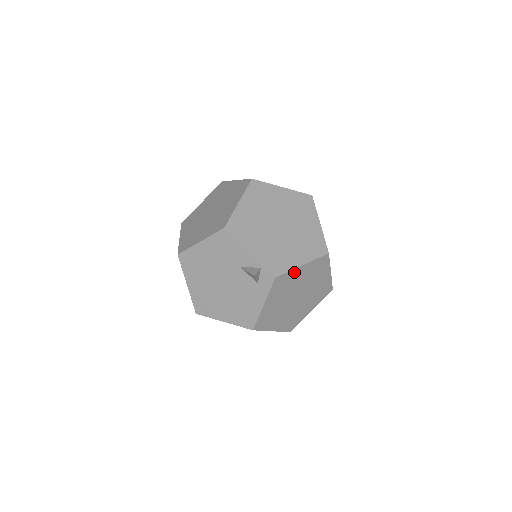
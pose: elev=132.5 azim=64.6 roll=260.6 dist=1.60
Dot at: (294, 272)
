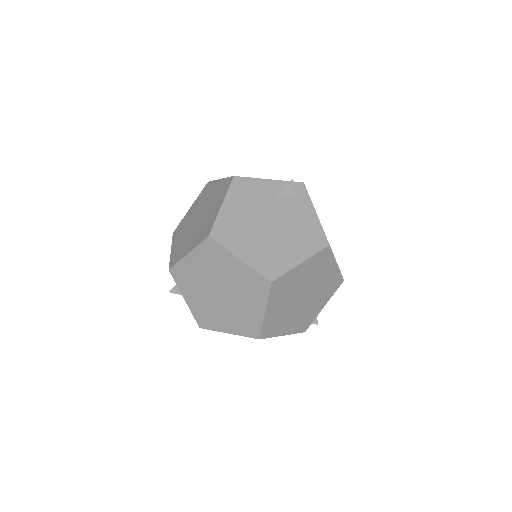
Dot at: occluded
